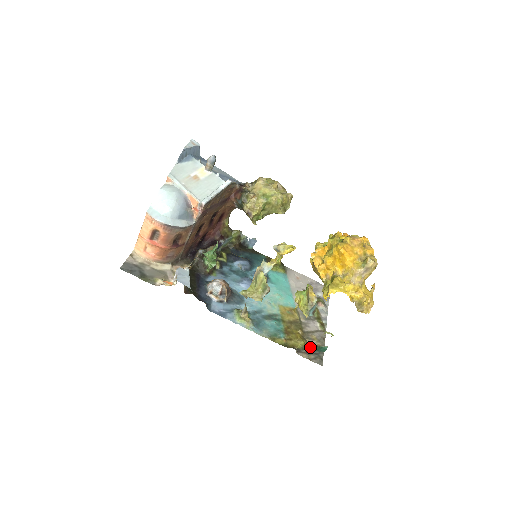
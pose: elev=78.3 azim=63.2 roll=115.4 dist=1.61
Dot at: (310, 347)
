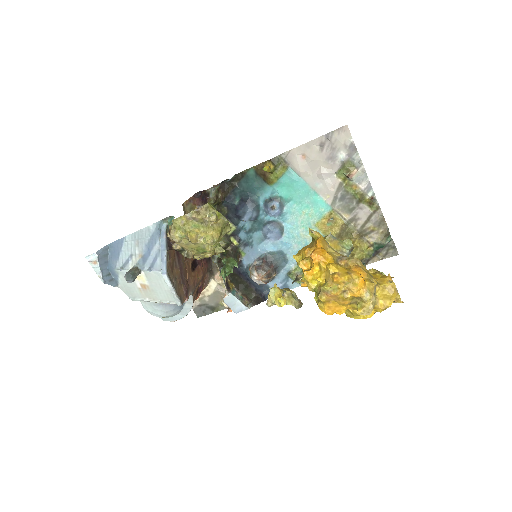
Dot at: (375, 248)
